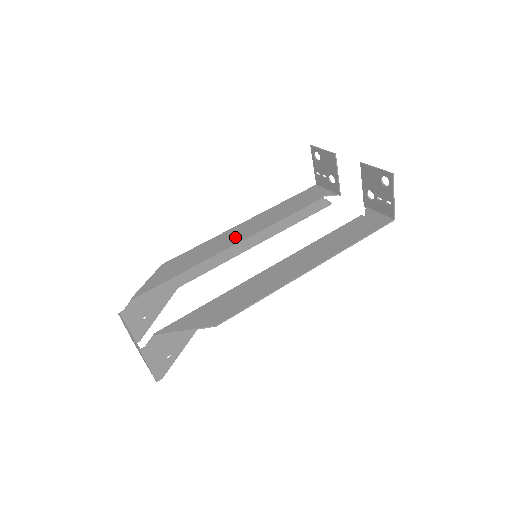
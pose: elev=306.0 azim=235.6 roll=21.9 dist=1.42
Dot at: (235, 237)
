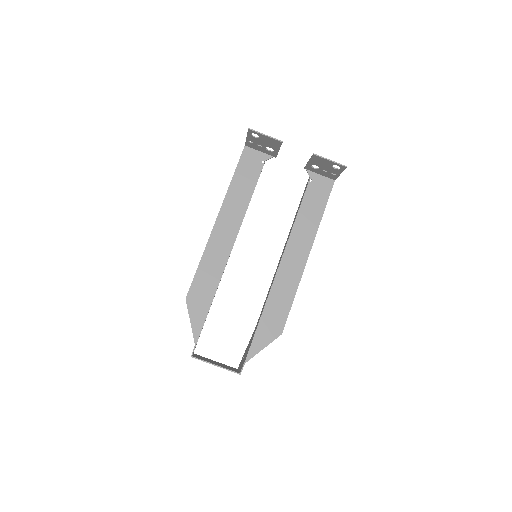
Dot at: (224, 243)
